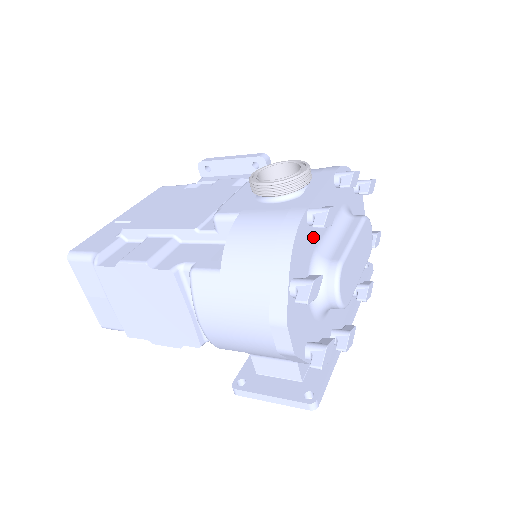
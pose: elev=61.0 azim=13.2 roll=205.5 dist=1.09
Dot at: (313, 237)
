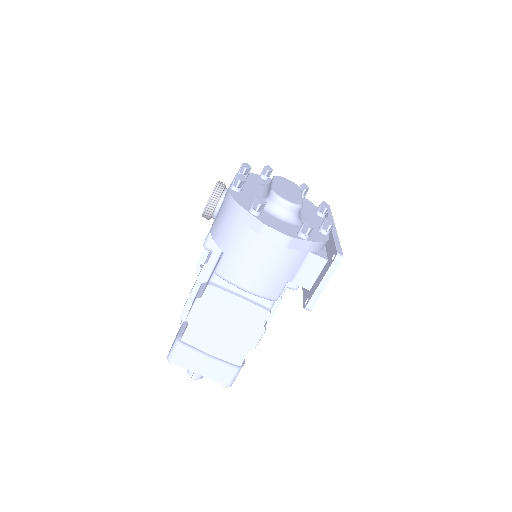
Dot at: (248, 196)
